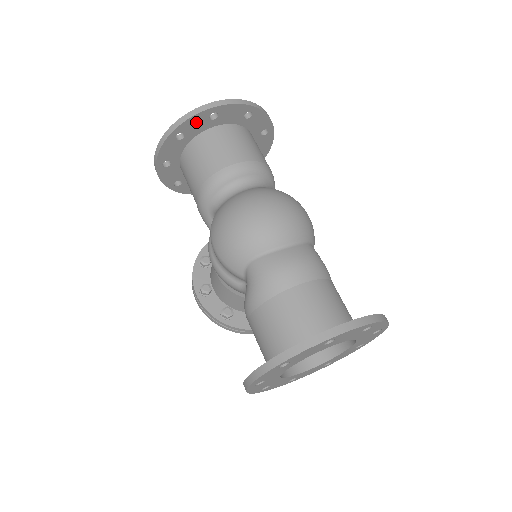
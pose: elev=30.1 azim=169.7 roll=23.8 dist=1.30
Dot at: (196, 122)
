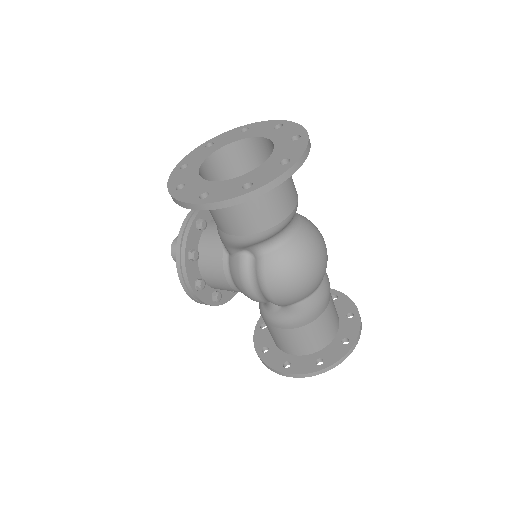
Dot at: occluded
